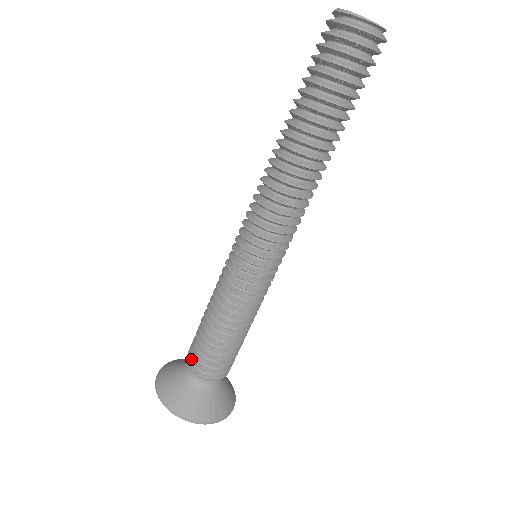
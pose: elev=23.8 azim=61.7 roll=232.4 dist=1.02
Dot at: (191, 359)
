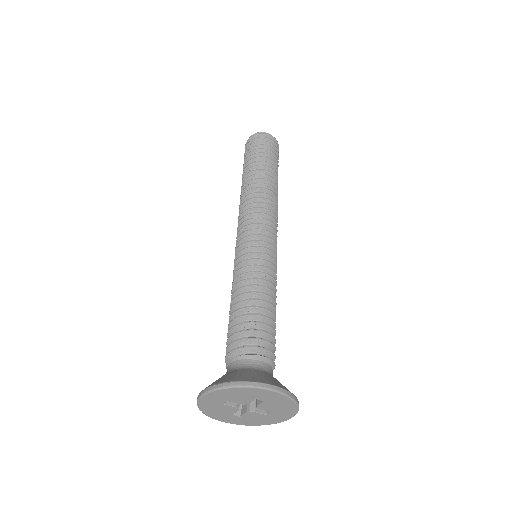
Dot at: (232, 350)
